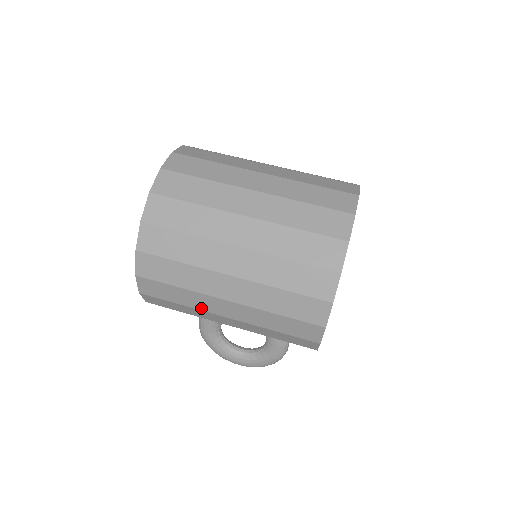
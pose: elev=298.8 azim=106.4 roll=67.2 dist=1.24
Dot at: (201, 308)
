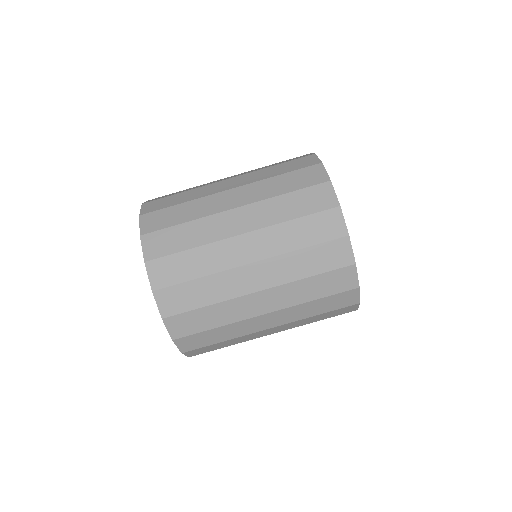
Dot at: occluded
